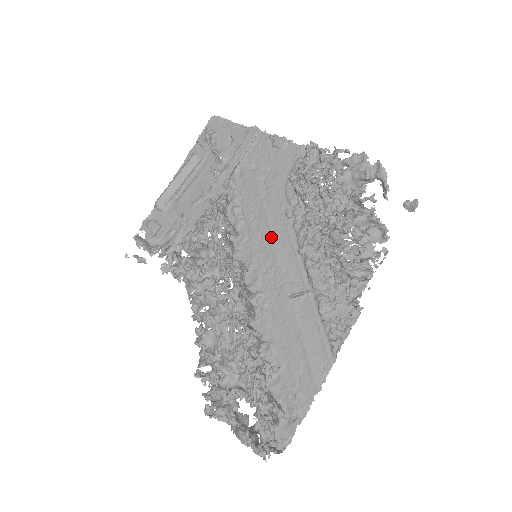
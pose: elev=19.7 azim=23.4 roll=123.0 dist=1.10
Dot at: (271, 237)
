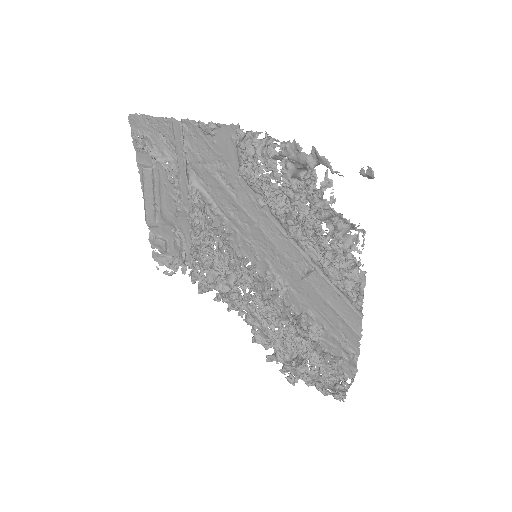
Dot at: (258, 228)
